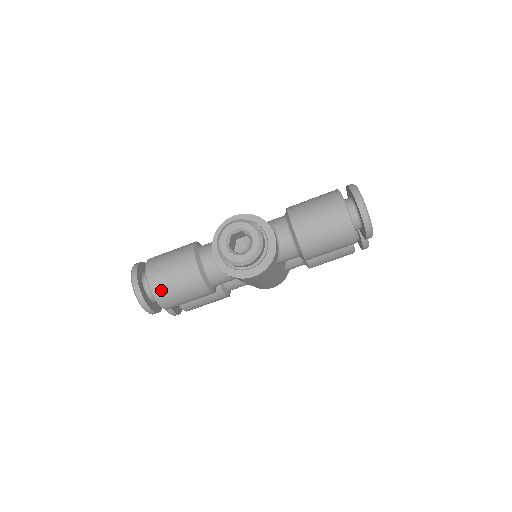
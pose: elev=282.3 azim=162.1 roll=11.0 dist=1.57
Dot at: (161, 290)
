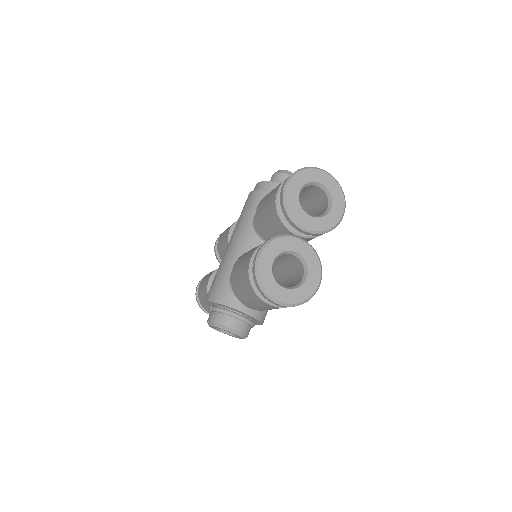
Dot at: occluded
